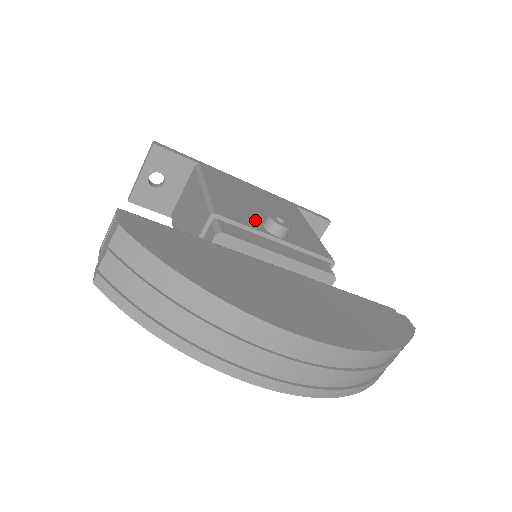
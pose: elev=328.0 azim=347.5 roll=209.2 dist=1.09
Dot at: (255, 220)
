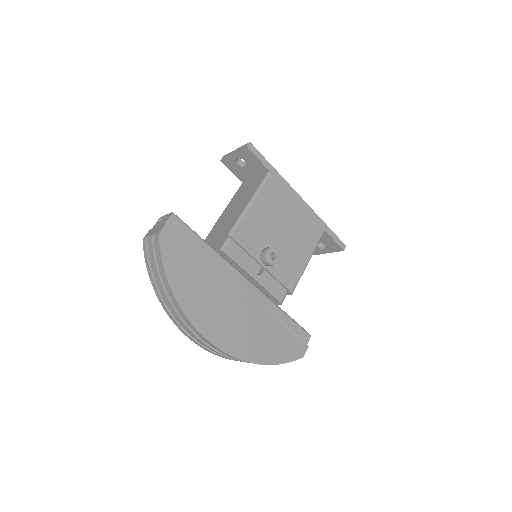
Dot at: (260, 245)
